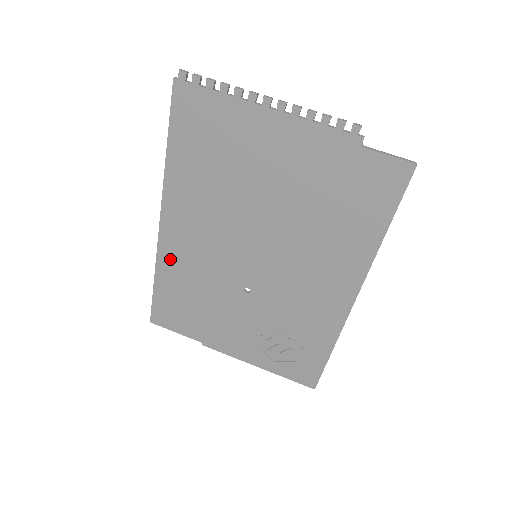
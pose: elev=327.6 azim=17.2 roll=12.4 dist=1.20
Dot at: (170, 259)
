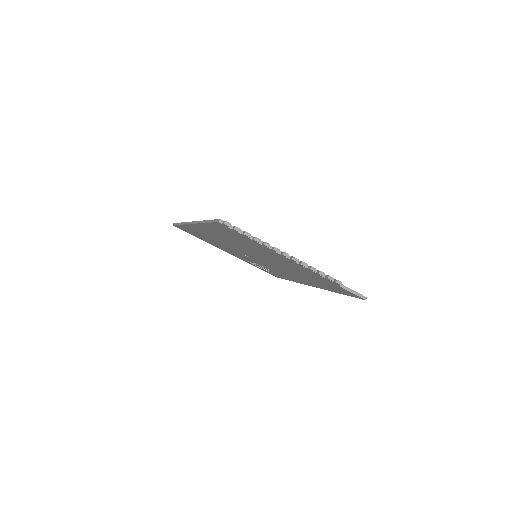
Dot at: (194, 229)
